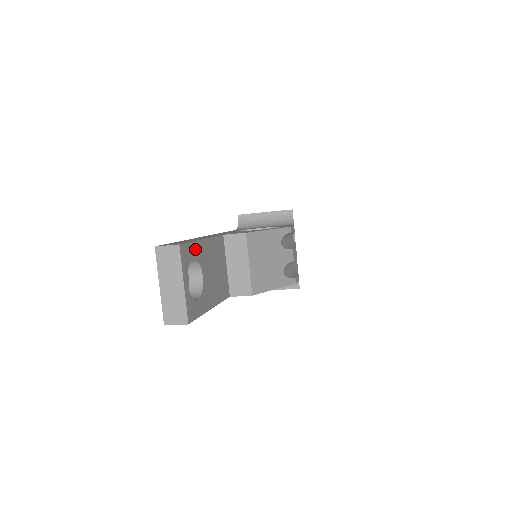
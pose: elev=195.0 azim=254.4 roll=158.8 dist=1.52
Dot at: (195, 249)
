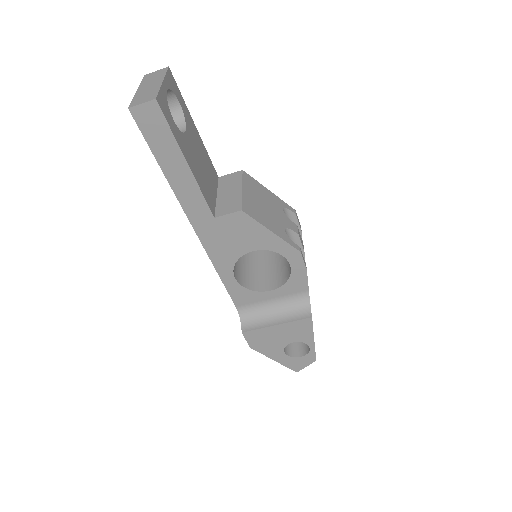
Dot at: (184, 106)
